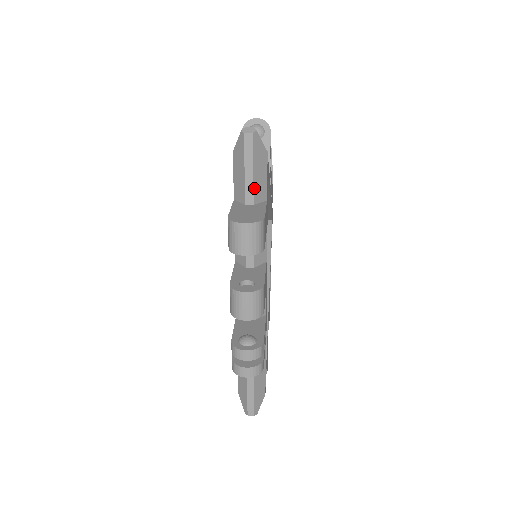
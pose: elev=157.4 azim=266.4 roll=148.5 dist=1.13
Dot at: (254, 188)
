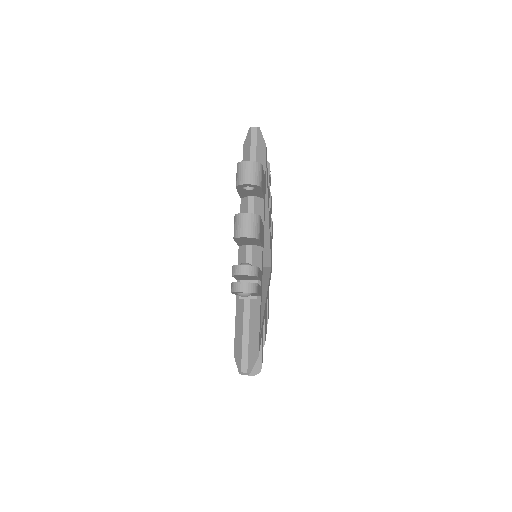
Dot at: occluded
